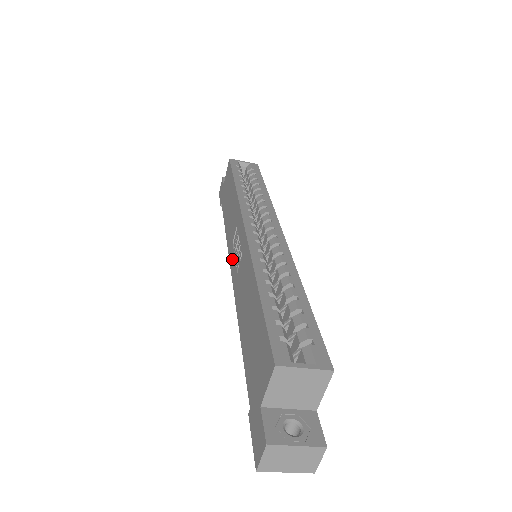
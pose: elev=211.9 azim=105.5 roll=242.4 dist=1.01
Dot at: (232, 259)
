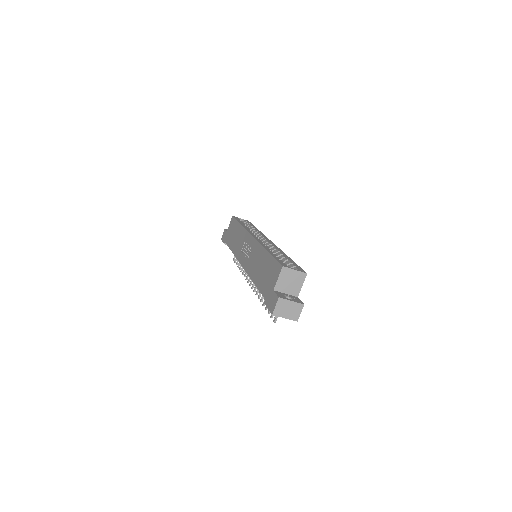
Dot at: (242, 258)
